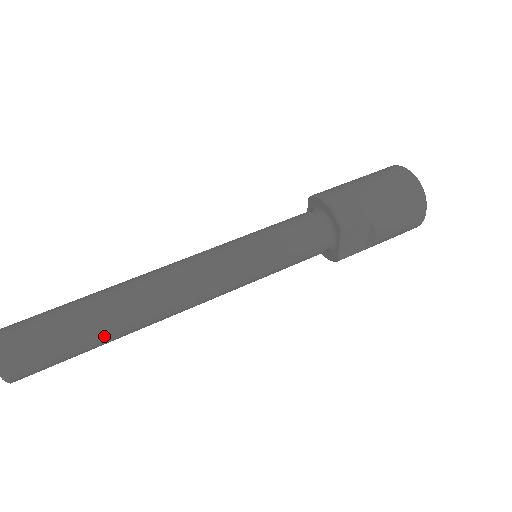
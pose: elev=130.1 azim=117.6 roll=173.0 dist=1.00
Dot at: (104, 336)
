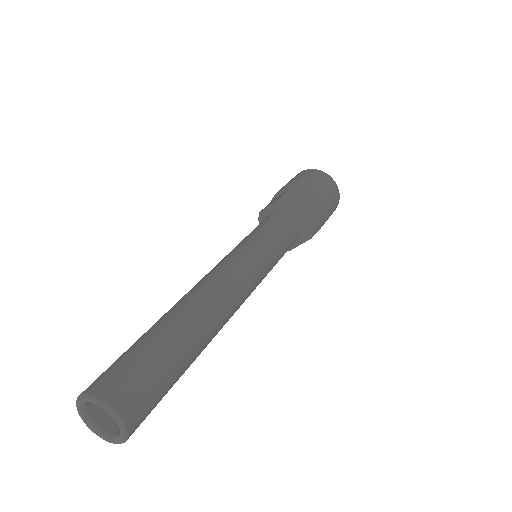
Dot at: (189, 366)
